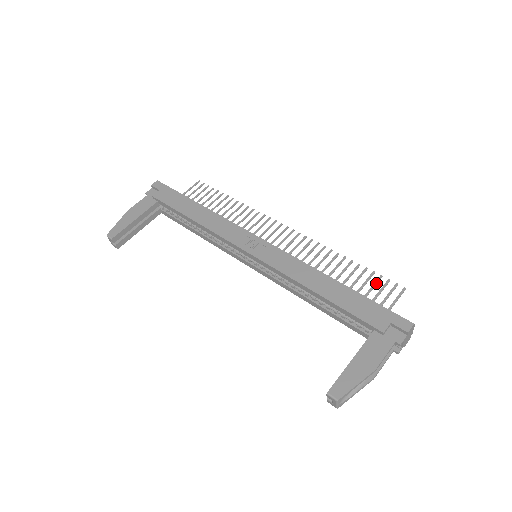
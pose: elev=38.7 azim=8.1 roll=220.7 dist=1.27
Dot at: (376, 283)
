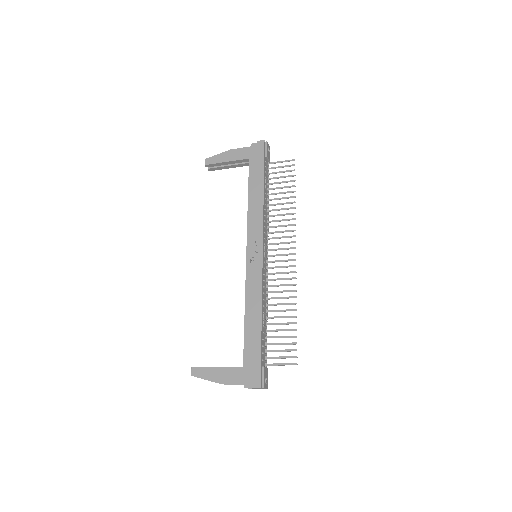
Dot at: (288, 344)
